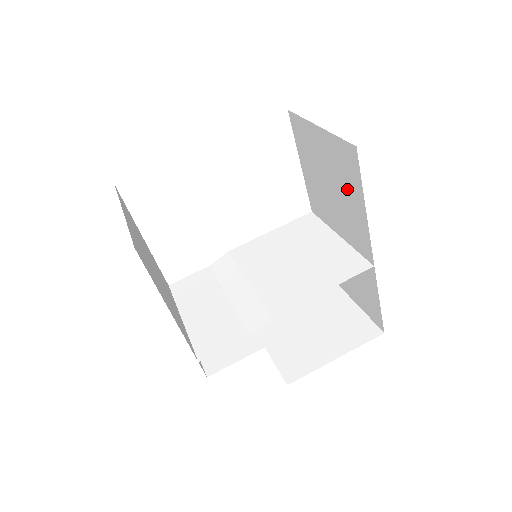
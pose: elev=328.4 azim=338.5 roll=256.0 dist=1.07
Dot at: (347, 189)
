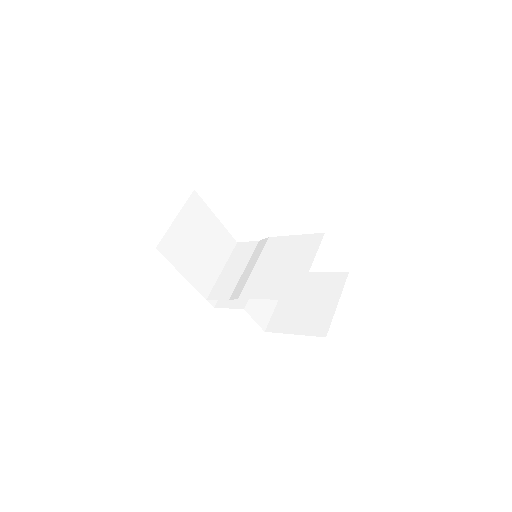
Dot at: occluded
